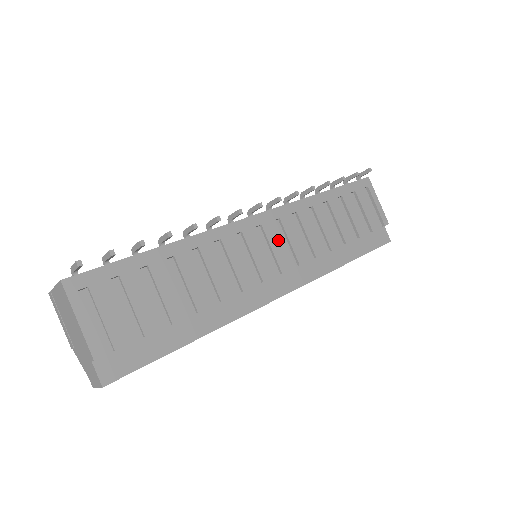
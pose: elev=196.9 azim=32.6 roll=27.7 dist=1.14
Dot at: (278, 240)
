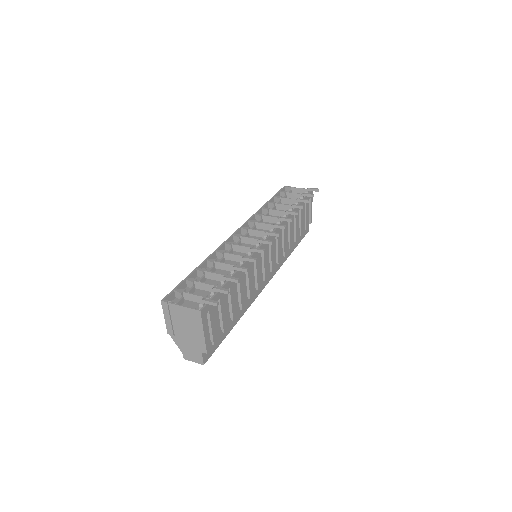
Dot at: (274, 250)
